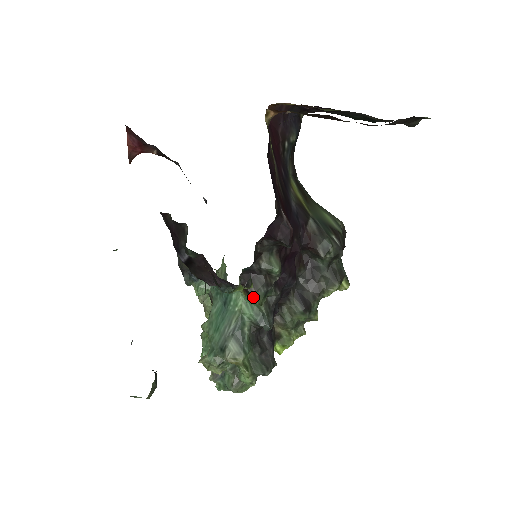
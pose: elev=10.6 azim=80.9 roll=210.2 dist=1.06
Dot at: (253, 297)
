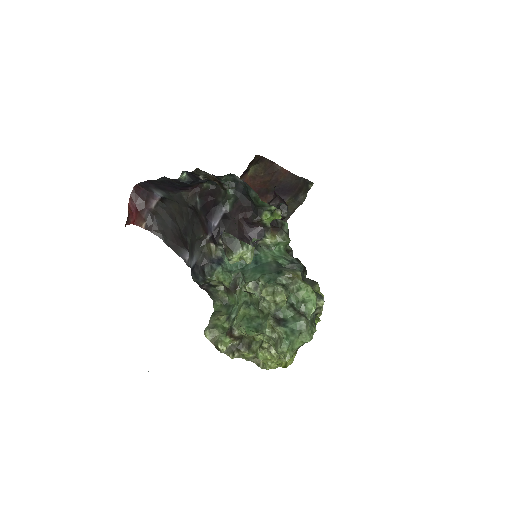
Dot at: (282, 235)
